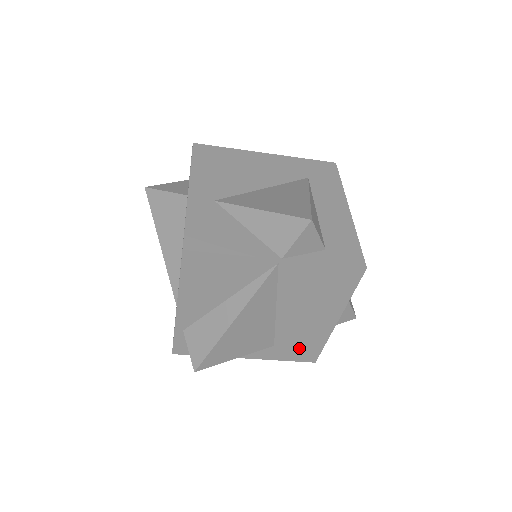
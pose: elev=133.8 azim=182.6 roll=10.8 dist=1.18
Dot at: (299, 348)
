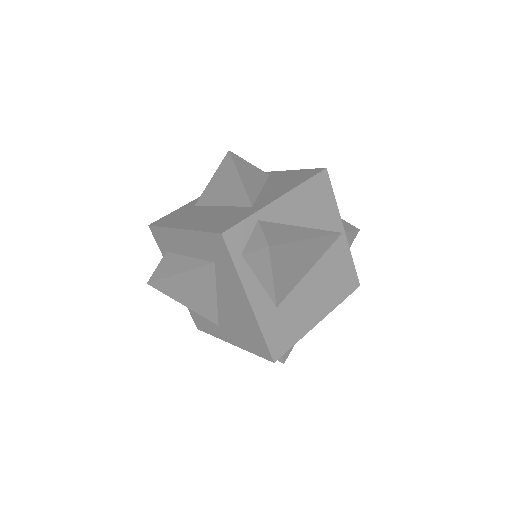
Dot at: (283, 329)
